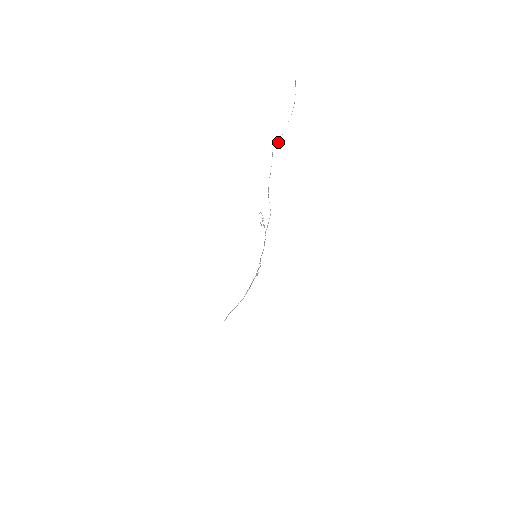
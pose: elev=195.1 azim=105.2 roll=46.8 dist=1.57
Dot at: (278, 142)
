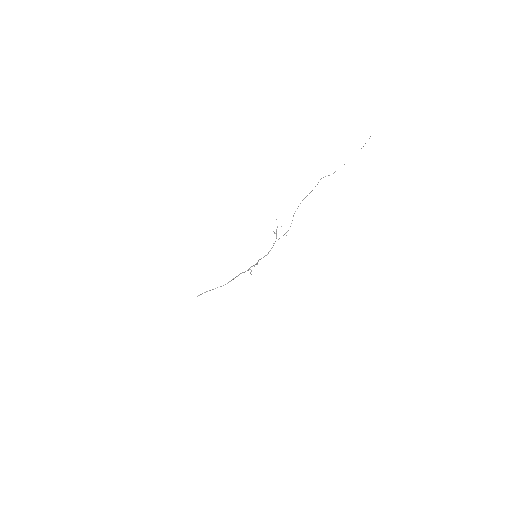
Dot at: (329, 175)
